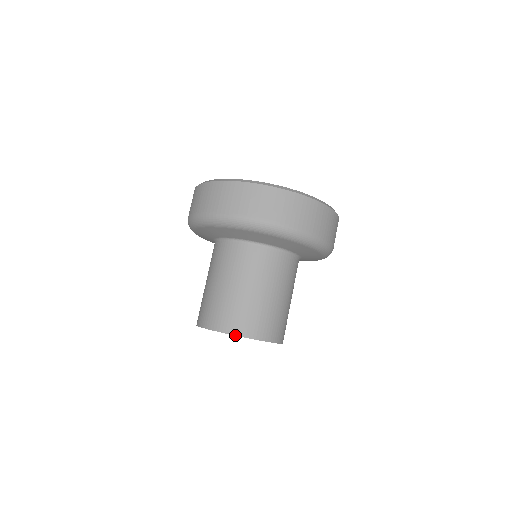
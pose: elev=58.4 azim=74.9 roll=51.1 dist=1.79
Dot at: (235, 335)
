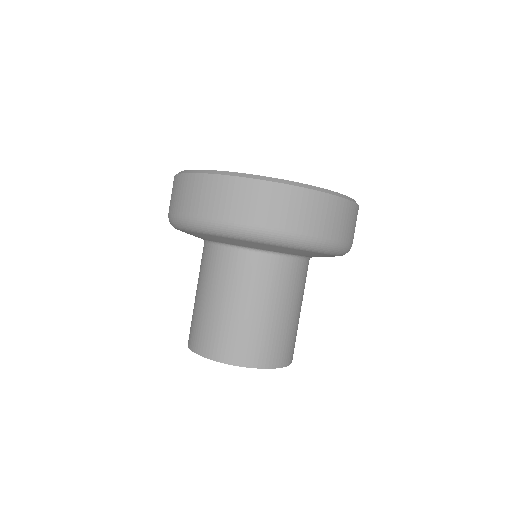
Dot at: occluded
